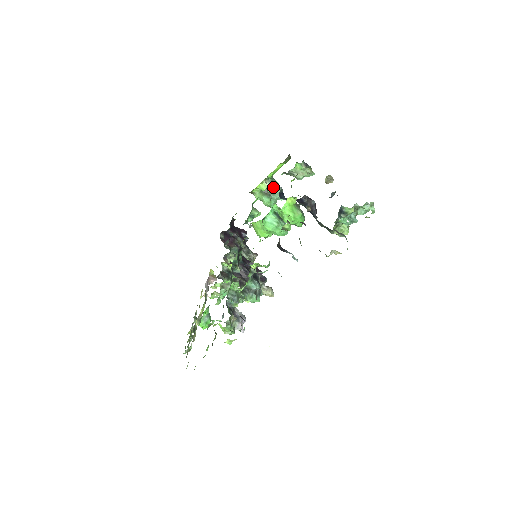
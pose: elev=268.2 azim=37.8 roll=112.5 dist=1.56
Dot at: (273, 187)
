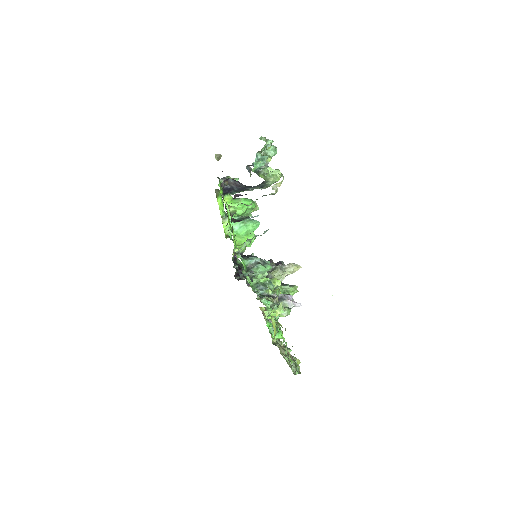
Dot at: occluded
